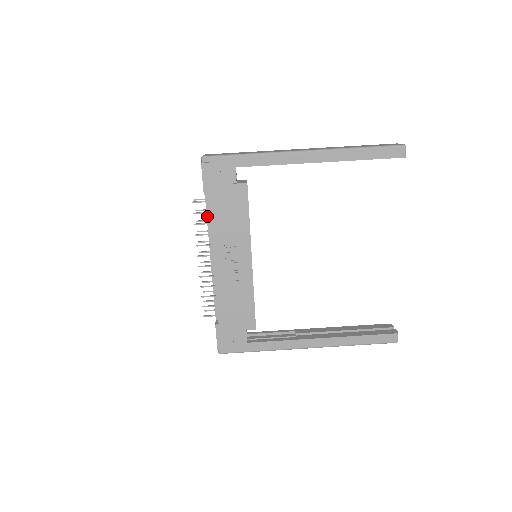
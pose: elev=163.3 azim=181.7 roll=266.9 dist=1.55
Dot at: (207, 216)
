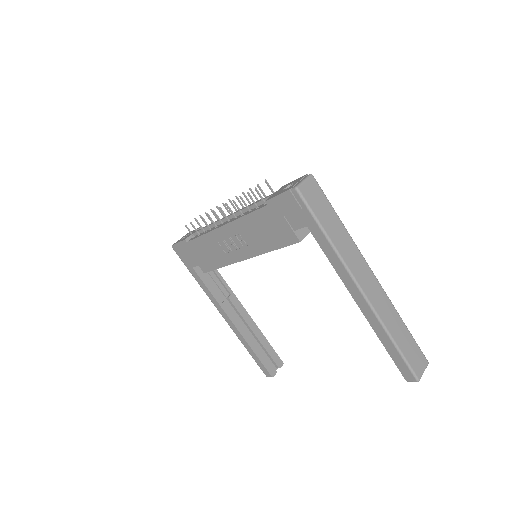
Dot at: (256, 203)
